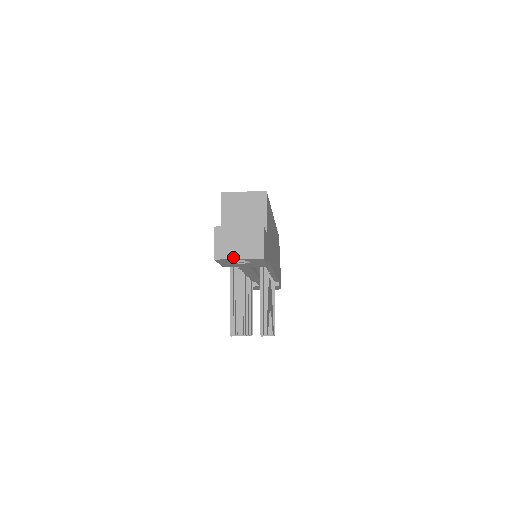
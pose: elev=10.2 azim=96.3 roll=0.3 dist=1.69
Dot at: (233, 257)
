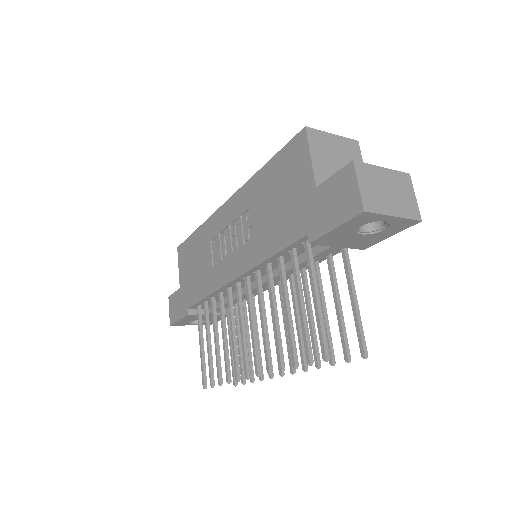
Dot at: (387, 212)
